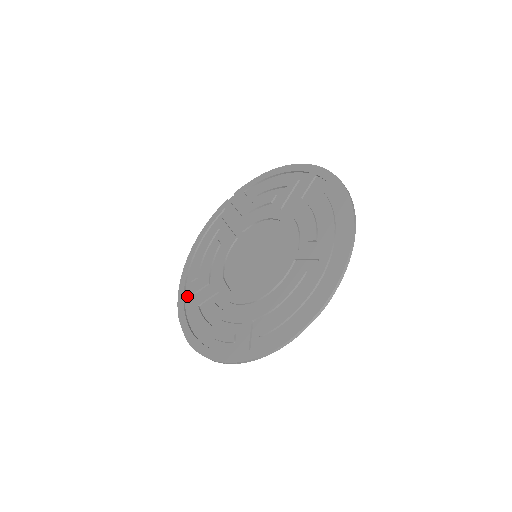
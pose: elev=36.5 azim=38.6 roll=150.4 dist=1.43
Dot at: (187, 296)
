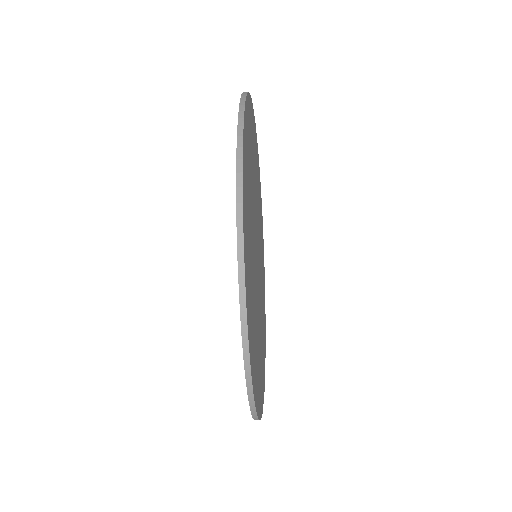
Dot at: occluded
